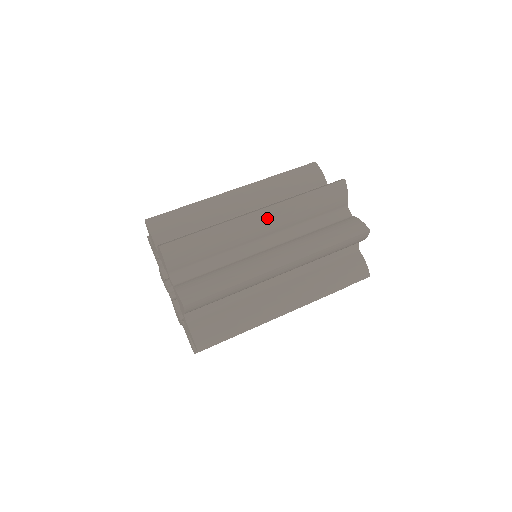
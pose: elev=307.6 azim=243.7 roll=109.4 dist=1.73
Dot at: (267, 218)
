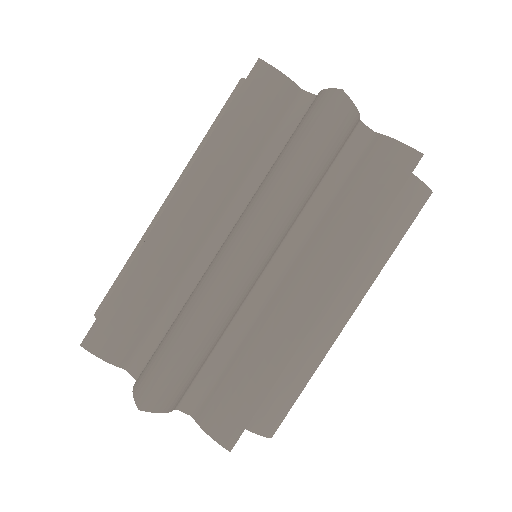
Dot at: (188, 204)
